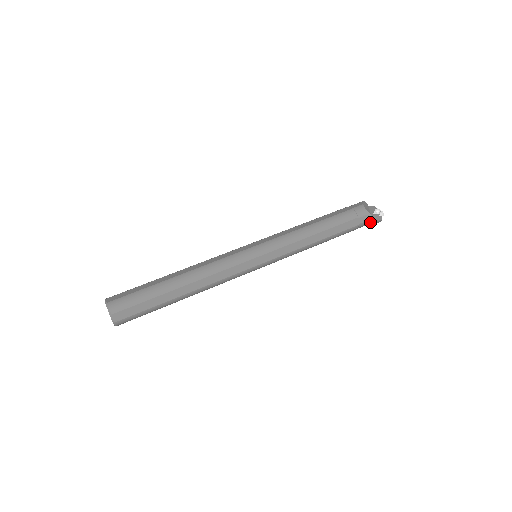
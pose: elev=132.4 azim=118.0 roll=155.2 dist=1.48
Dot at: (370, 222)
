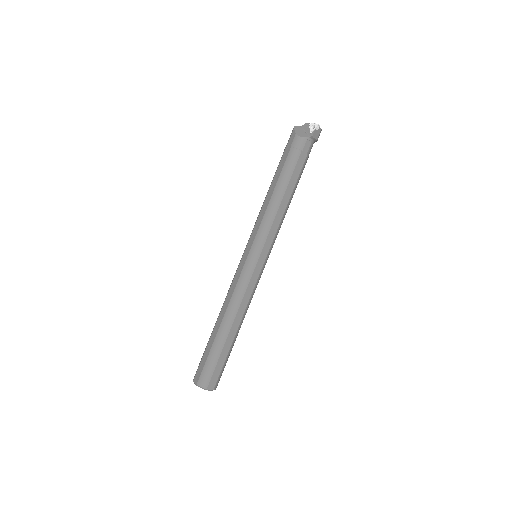
Dot at: (314, 141)
